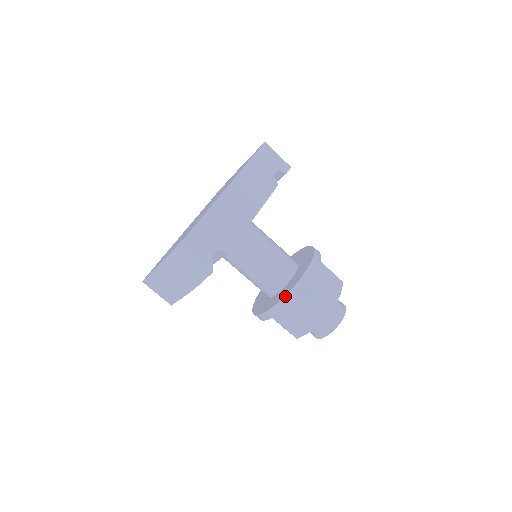
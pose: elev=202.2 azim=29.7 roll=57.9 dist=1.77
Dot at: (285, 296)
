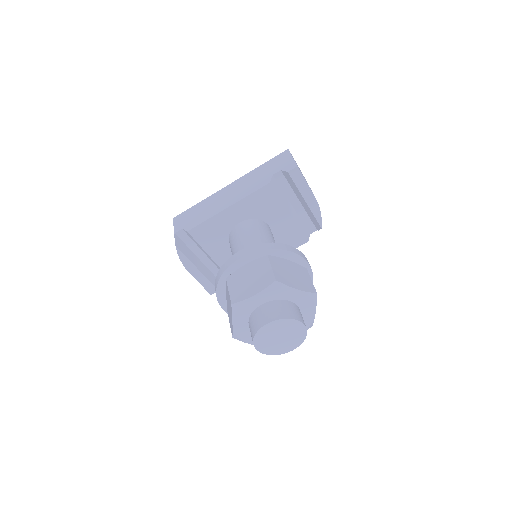
Dot at: (216, 279)
